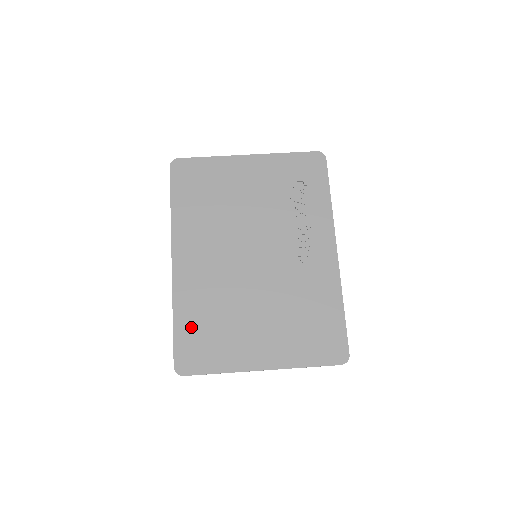
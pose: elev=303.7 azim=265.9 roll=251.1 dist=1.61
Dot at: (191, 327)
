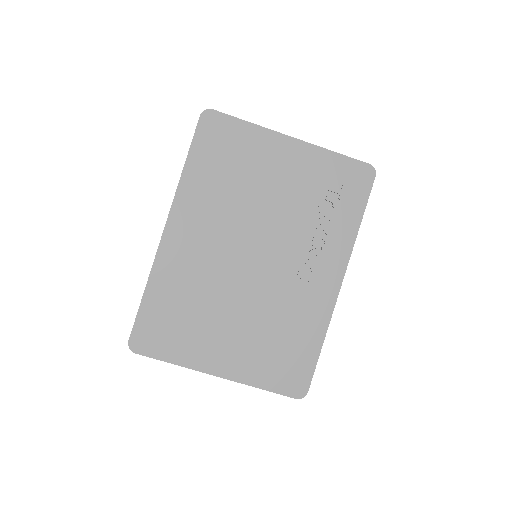
Dot at: (160, 307)
